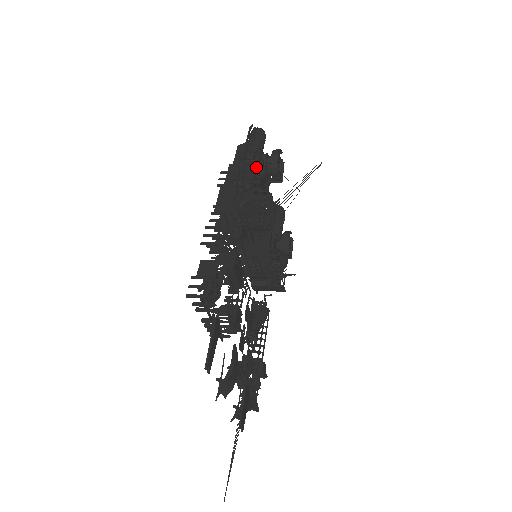
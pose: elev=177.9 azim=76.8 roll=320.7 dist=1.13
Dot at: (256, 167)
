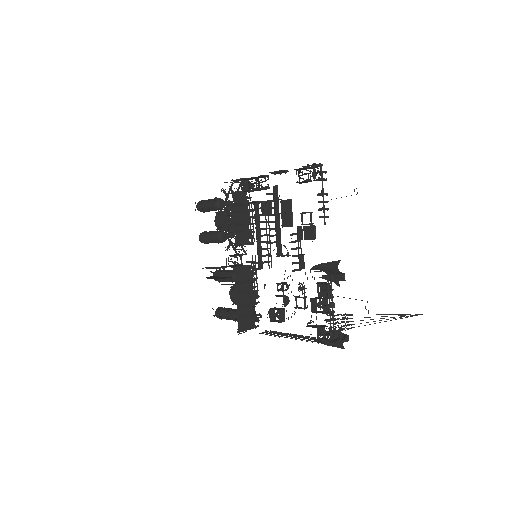
Dot at: occluded
